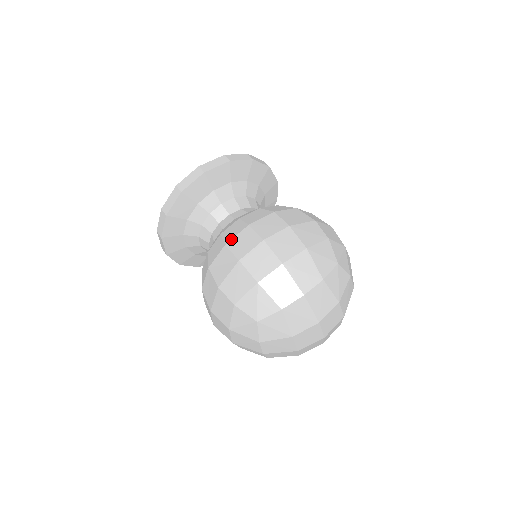
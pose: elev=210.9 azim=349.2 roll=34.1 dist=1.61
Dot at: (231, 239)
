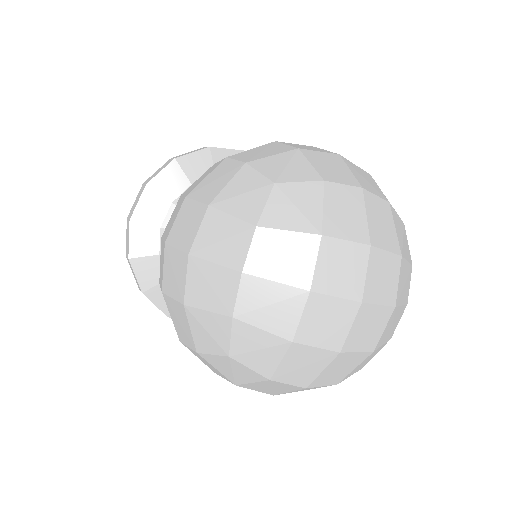
Dot at: occluded
